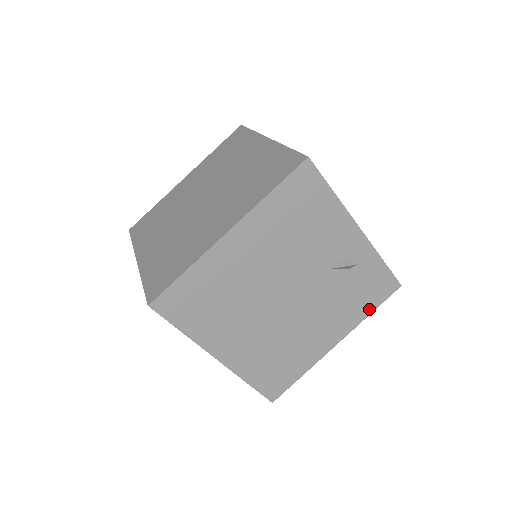
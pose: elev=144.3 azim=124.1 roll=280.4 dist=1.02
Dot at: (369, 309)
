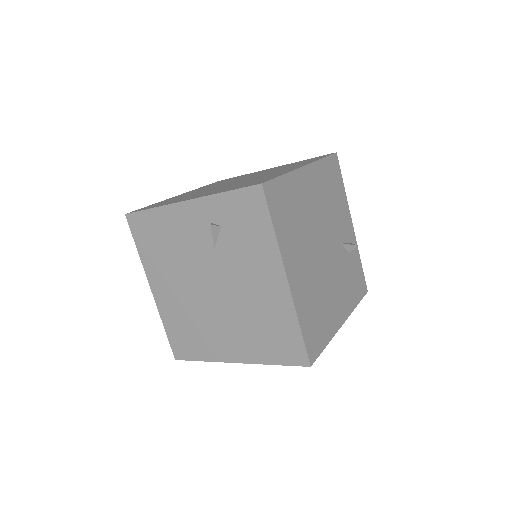
Dot at: (356, 300)
